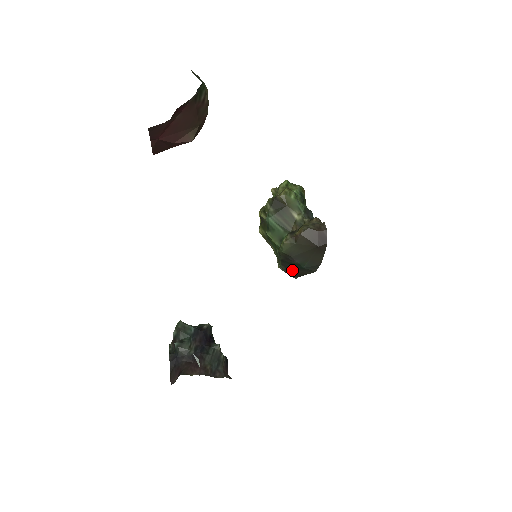
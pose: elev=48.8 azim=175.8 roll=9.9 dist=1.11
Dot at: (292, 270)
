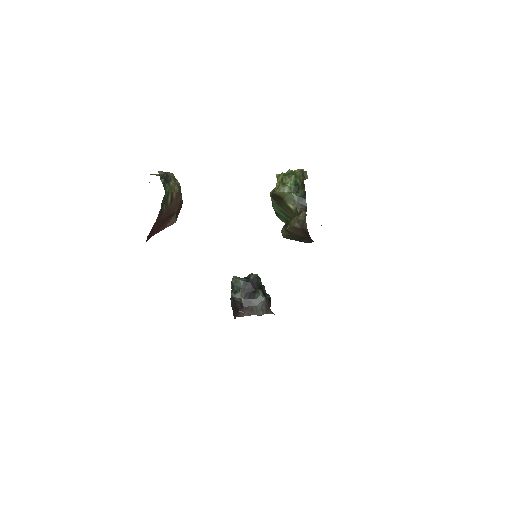
Dot at: occluded
